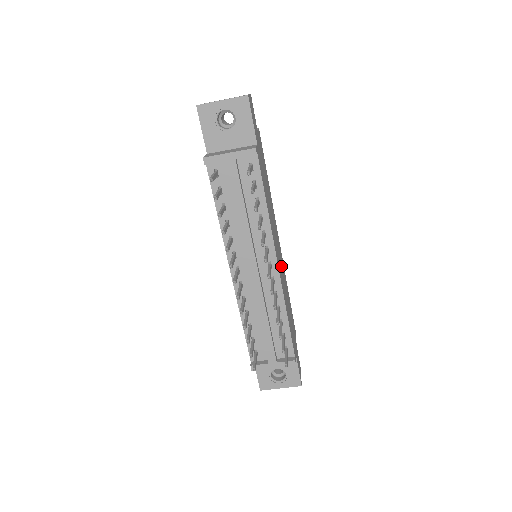
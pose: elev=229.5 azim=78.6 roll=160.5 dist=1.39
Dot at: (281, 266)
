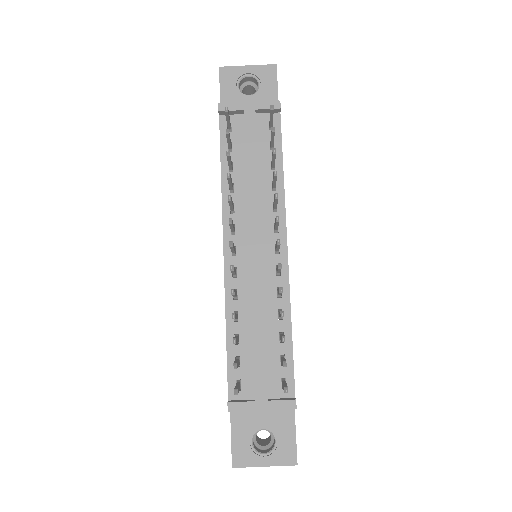
Dot at: occluded
